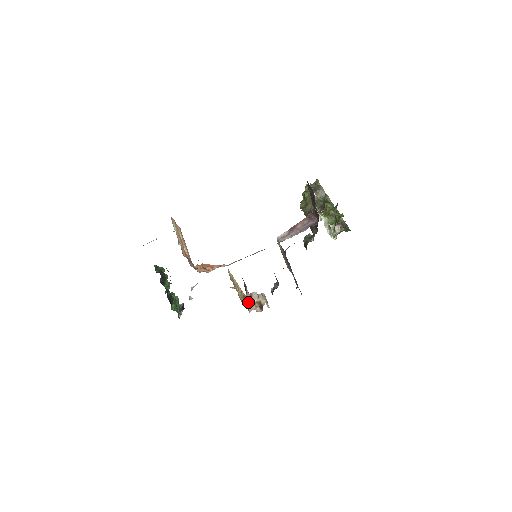
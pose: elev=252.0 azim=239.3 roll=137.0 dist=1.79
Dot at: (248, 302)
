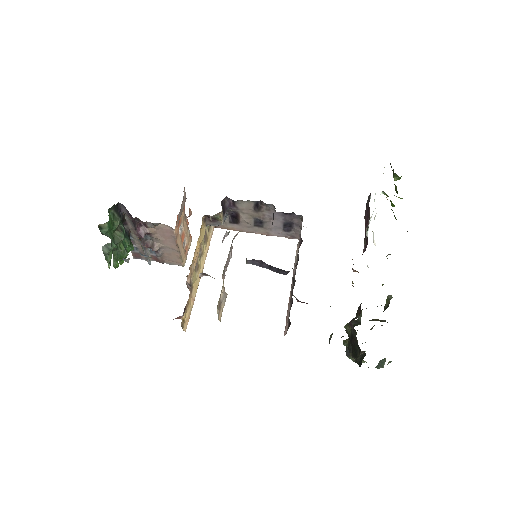
Dot at: occluded
